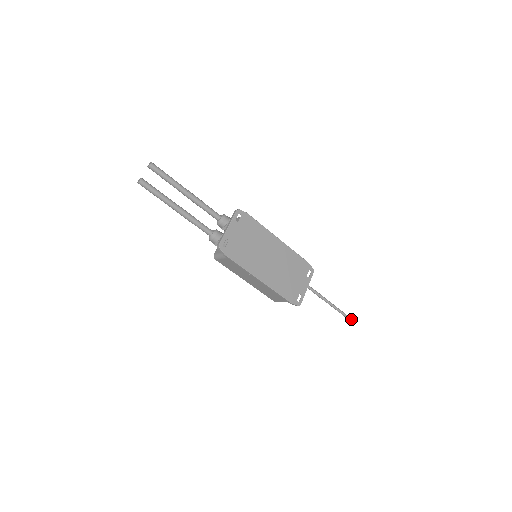
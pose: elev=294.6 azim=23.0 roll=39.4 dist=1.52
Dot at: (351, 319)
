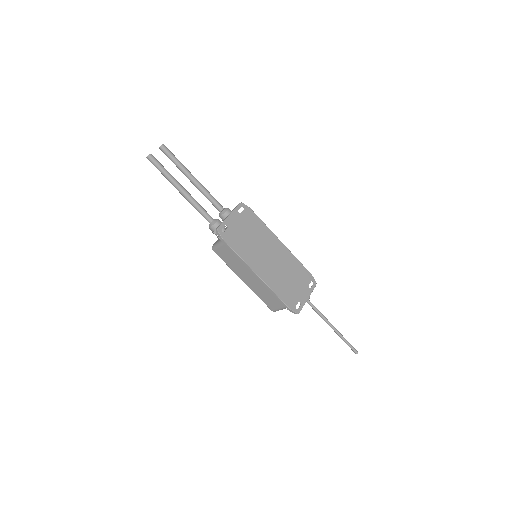
Dot at: (356, 351)
